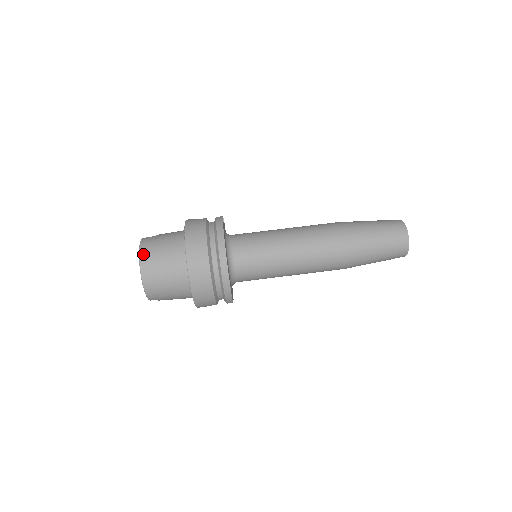
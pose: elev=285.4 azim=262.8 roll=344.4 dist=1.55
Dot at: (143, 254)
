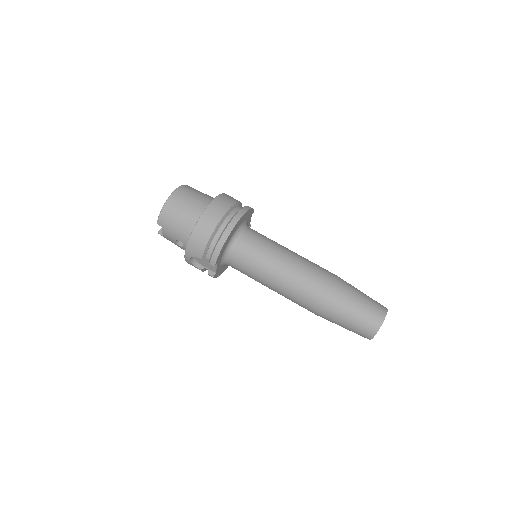
Dot at: (183, 187)
